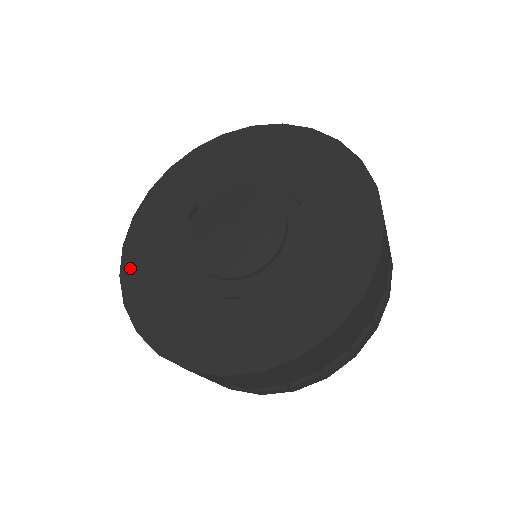
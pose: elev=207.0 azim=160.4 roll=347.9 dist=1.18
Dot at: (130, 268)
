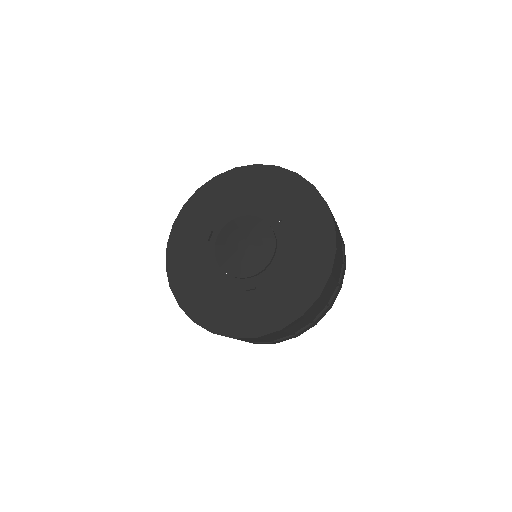
Dot at: (176, 281)
